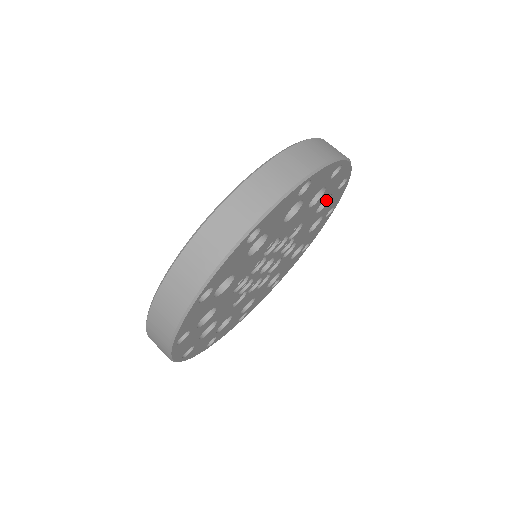
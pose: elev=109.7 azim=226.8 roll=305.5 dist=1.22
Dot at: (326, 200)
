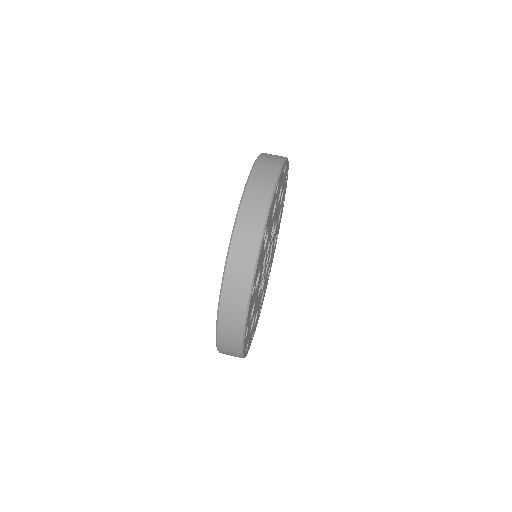
Dot at: occluded
